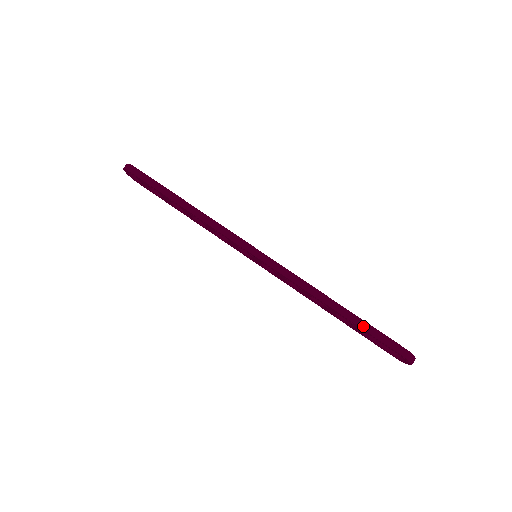
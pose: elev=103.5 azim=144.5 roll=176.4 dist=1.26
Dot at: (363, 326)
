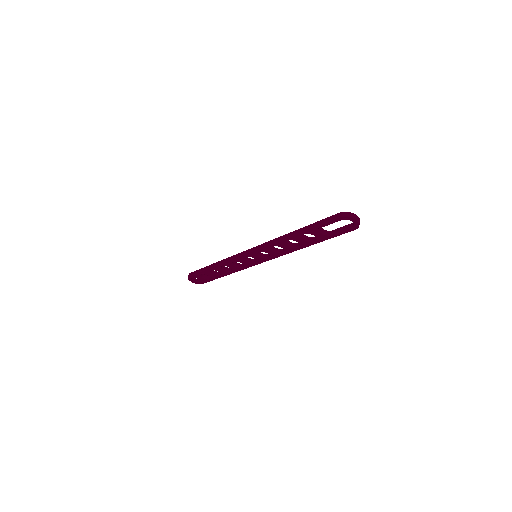
Dot at: (311, 226)
